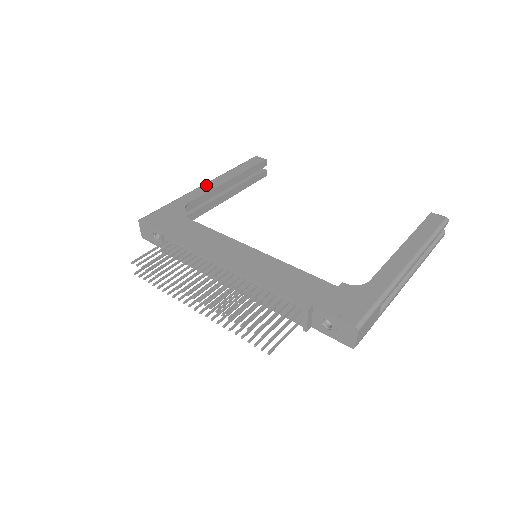
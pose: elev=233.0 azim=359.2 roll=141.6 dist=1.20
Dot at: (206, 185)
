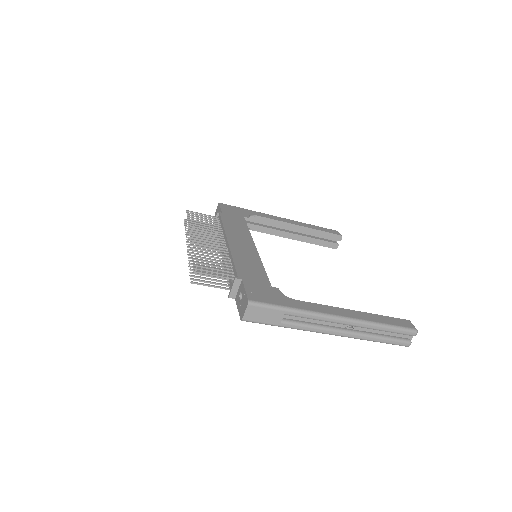
Dot at: (281, 218)
